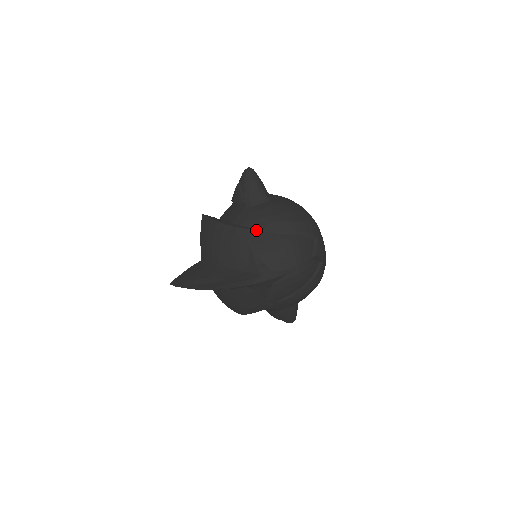
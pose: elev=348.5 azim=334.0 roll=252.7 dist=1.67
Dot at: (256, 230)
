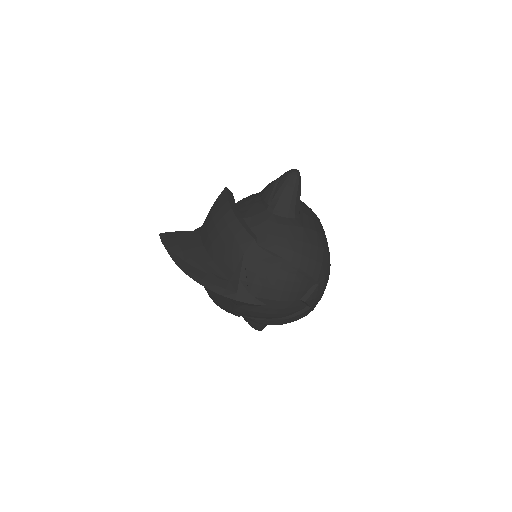
Dot at: (260, 243)
